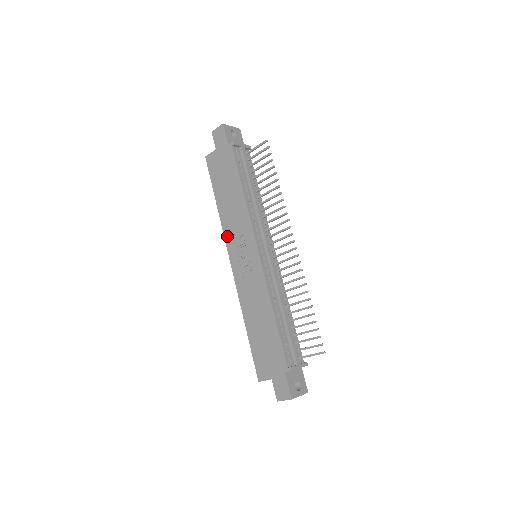
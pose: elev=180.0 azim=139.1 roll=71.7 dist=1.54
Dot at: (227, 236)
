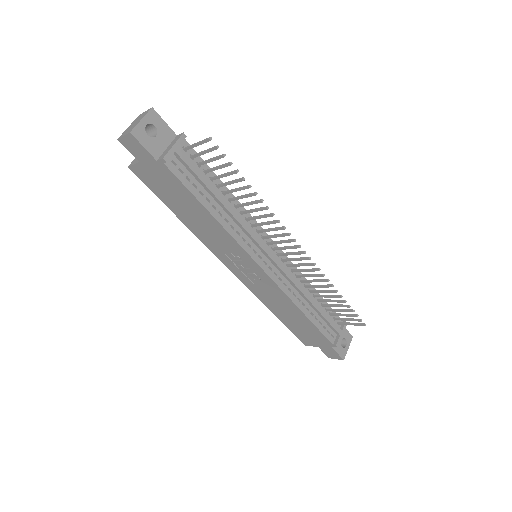
Dot at: (213, 250)
